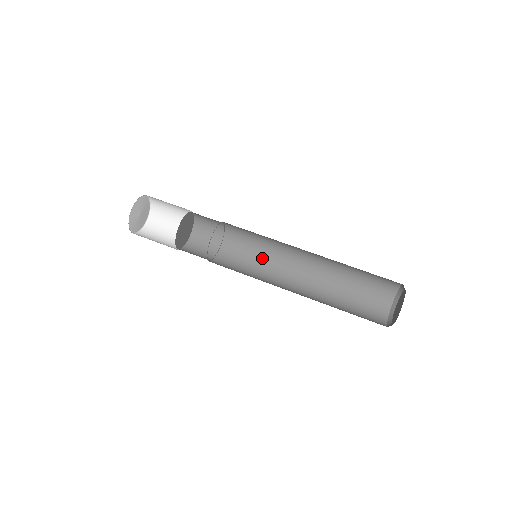
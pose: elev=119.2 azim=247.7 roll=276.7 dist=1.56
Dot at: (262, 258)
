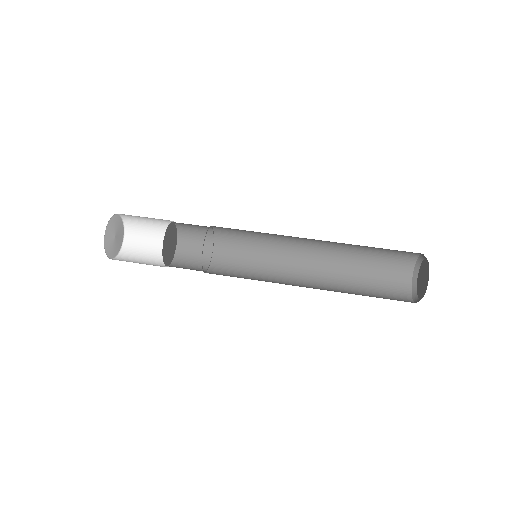
Dot at: (257, 277)
